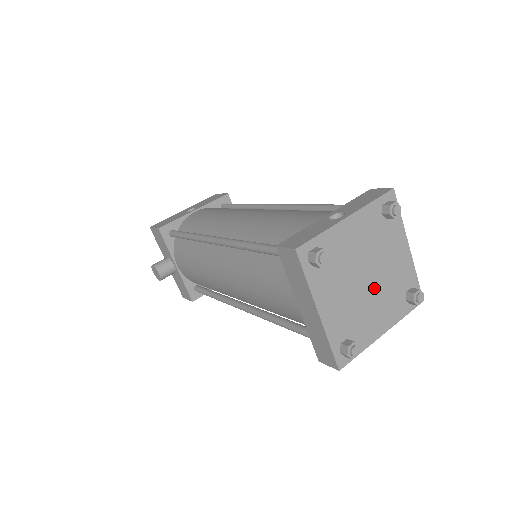
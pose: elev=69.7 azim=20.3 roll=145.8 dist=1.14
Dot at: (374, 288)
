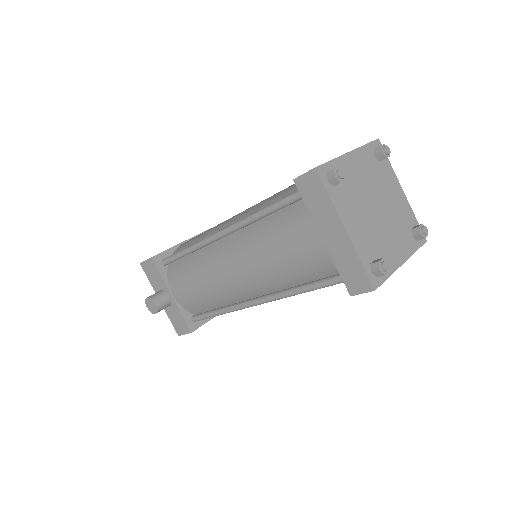
Dot at: (385, 219)
